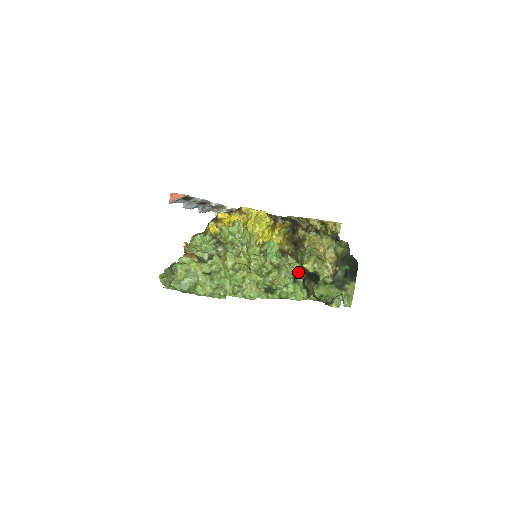
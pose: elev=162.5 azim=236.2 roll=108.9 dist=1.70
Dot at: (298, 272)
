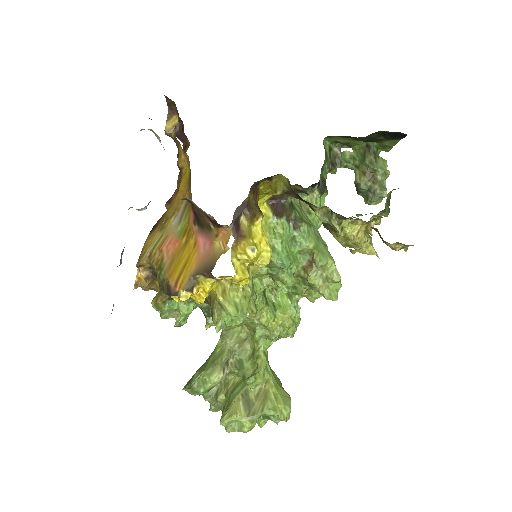
Dot at: occluded
